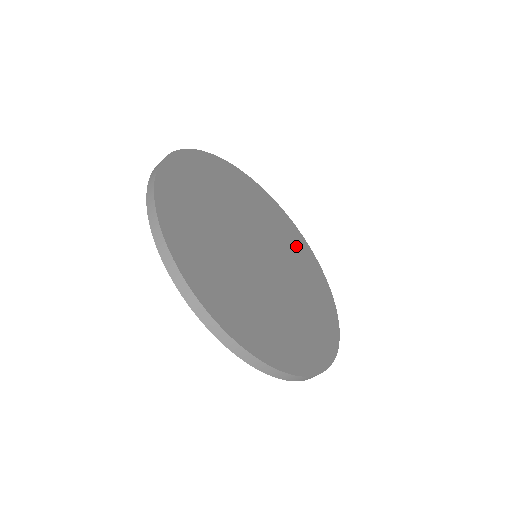
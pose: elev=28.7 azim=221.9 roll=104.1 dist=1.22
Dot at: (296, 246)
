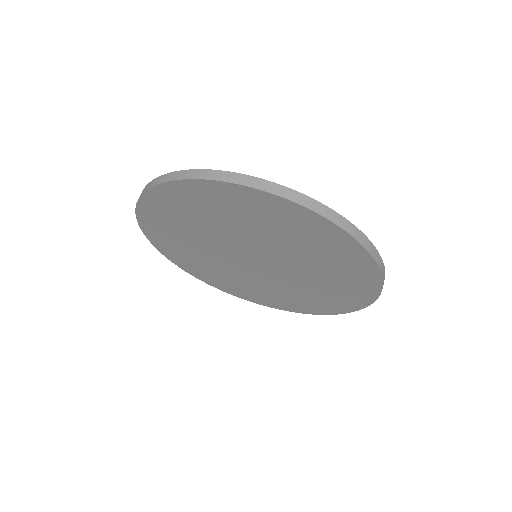
Dot at: occluded
